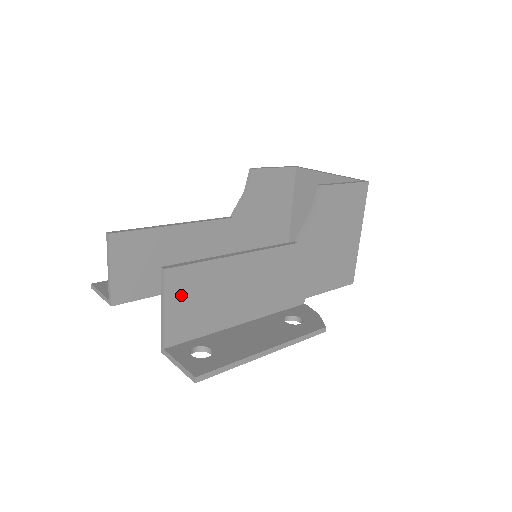
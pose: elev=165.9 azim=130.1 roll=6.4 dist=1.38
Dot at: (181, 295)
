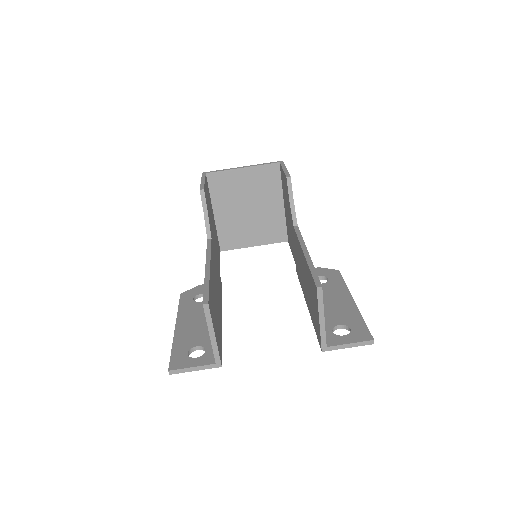
Dot at: occluded
